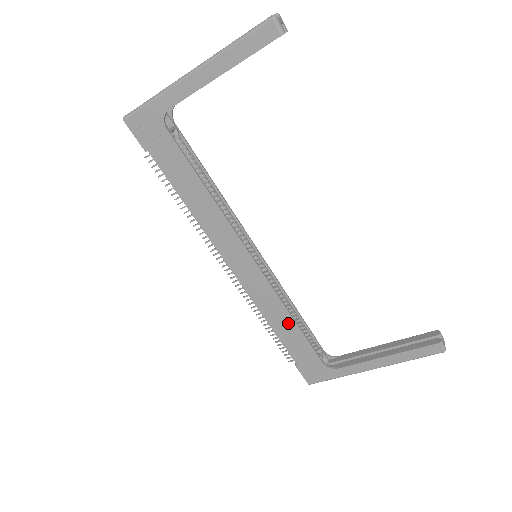
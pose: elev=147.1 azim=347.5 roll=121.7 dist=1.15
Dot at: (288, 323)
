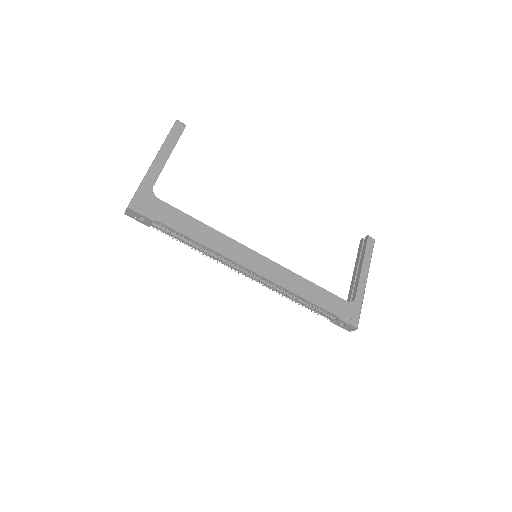
Dot at: (308, 286)
